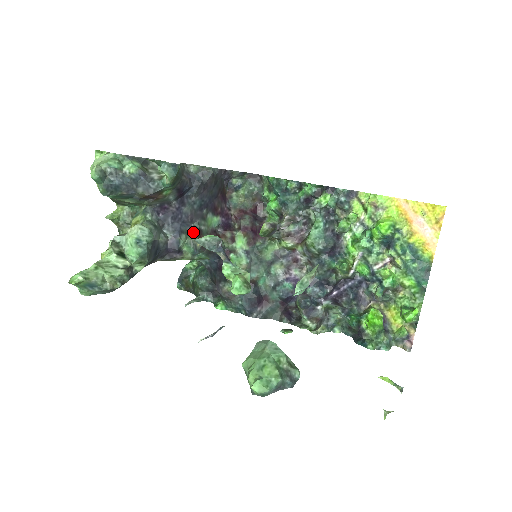
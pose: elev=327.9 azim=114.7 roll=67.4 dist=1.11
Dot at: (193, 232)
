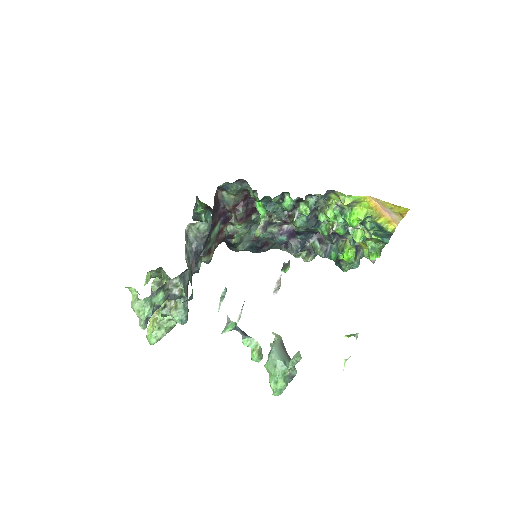
Dot at: (205, 256)
